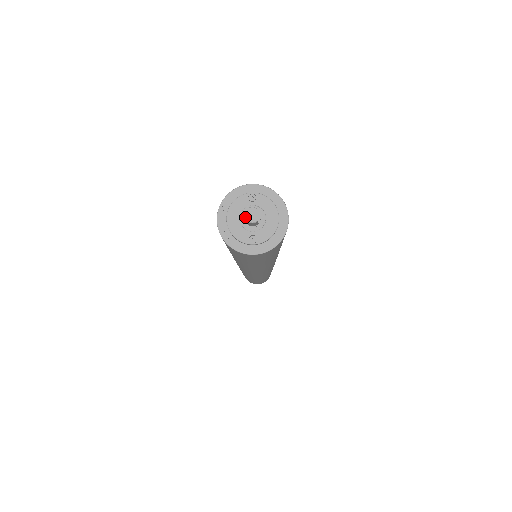
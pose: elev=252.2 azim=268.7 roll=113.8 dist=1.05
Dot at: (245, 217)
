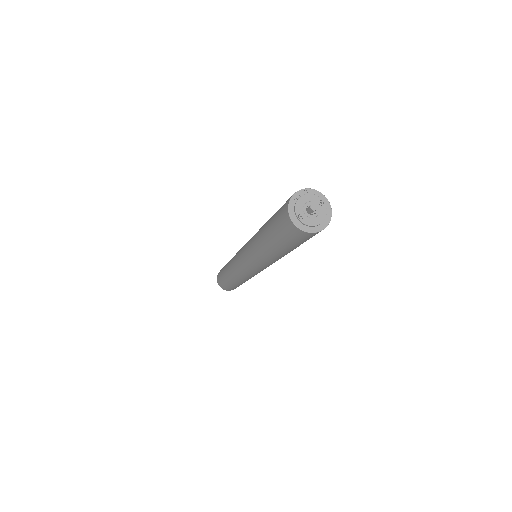
Dot at: (310, 205)
